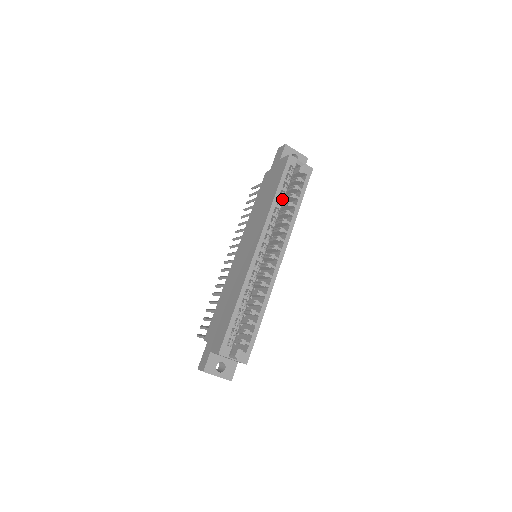
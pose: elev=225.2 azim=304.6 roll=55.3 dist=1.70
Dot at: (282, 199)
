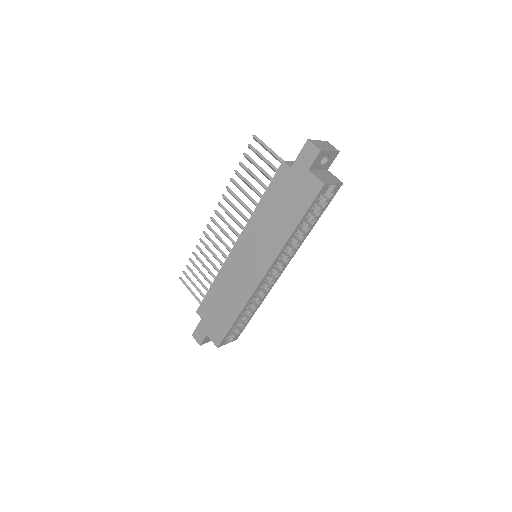
Dot at: (300, 228)
